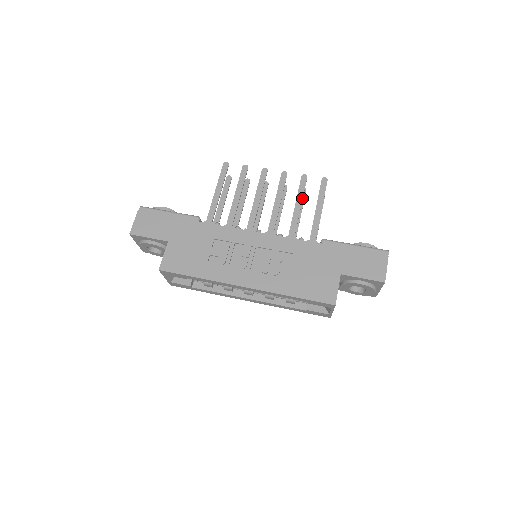
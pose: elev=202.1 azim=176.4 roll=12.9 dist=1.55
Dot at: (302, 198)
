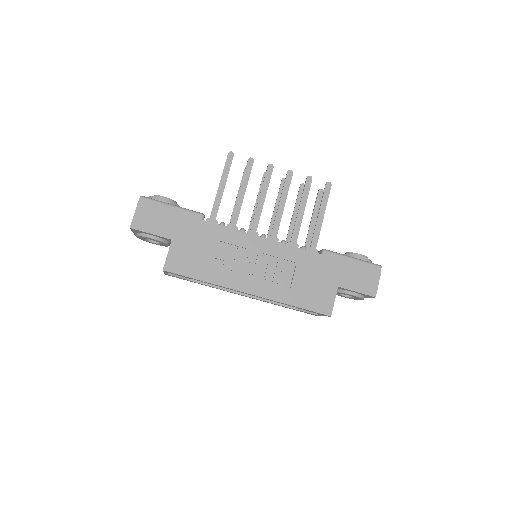
Dot at: (306, 202)
